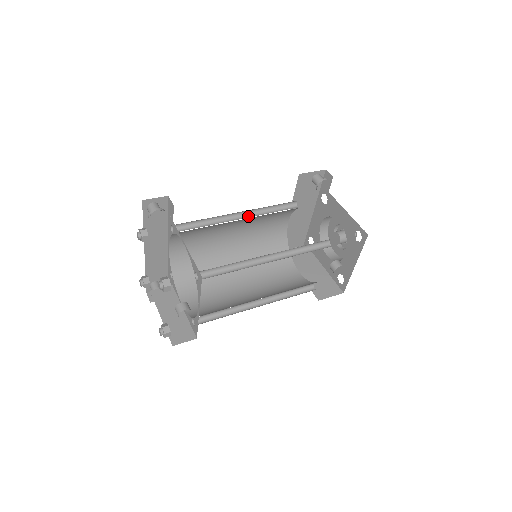
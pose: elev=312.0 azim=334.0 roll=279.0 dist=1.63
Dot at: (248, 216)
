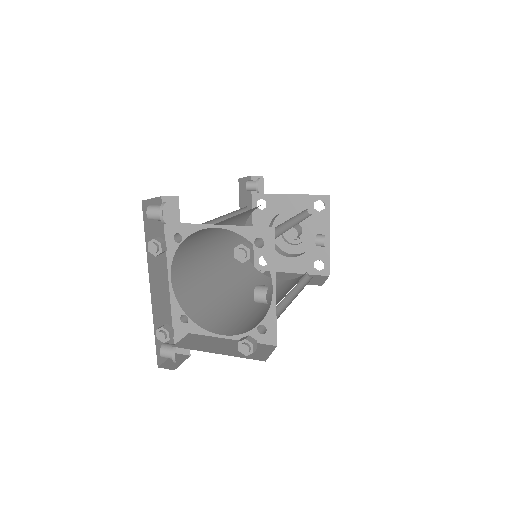
Dot at: occluded
